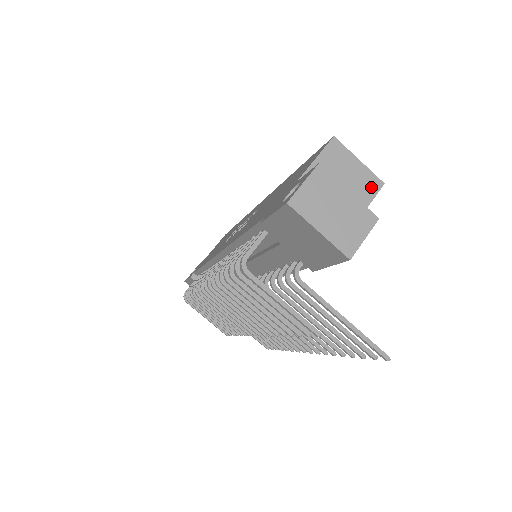
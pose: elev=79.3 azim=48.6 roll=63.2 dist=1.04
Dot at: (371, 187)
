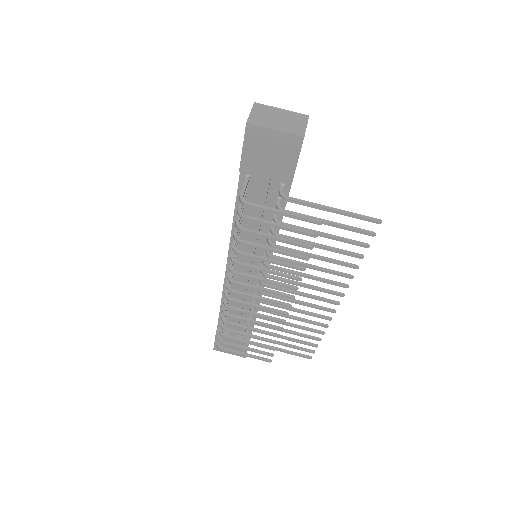
Dot at: occluded
